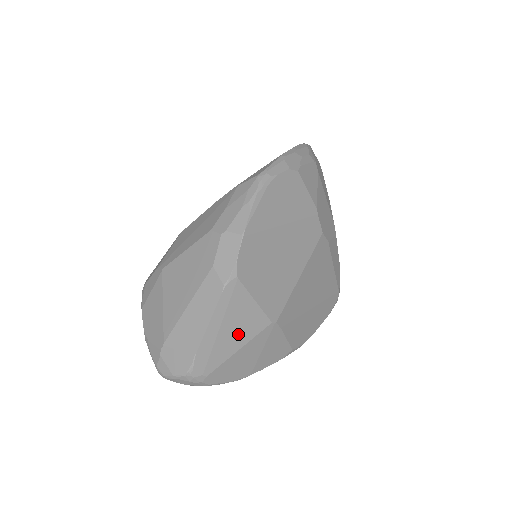
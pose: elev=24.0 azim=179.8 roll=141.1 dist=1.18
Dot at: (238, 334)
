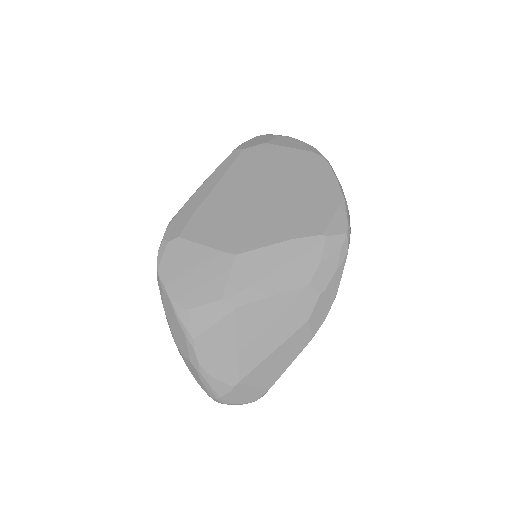
Dot at: occluded
